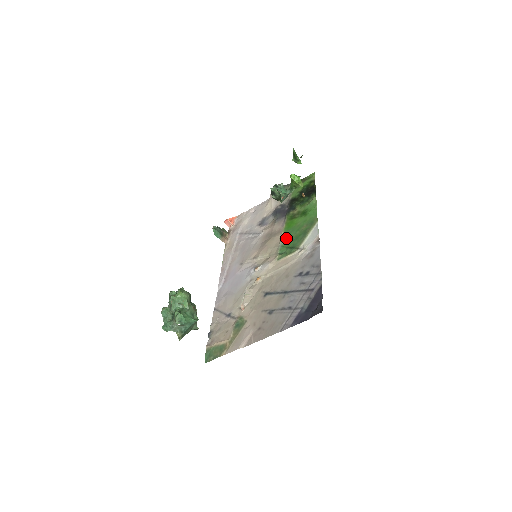
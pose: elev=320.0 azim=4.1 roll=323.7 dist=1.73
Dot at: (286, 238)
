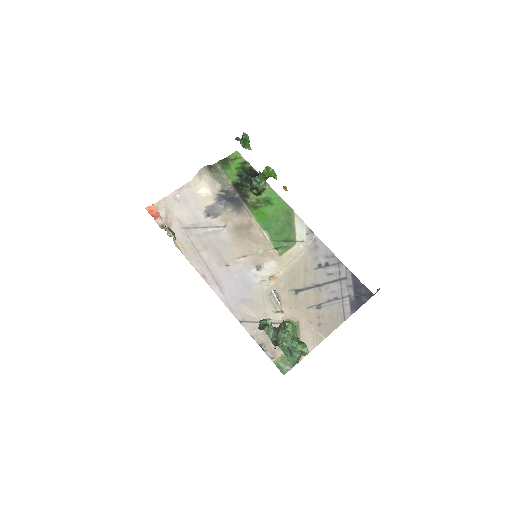
Dot at: (270, 231)
